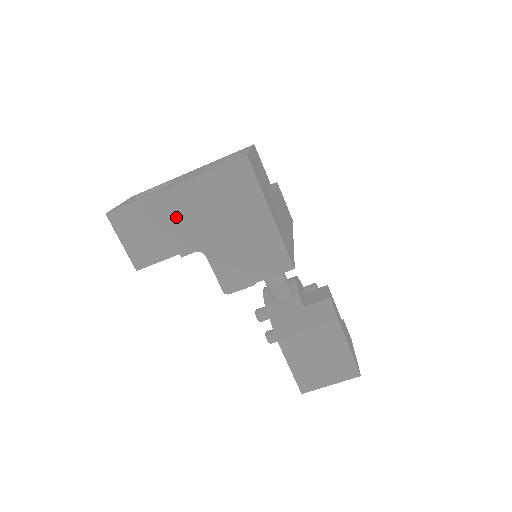
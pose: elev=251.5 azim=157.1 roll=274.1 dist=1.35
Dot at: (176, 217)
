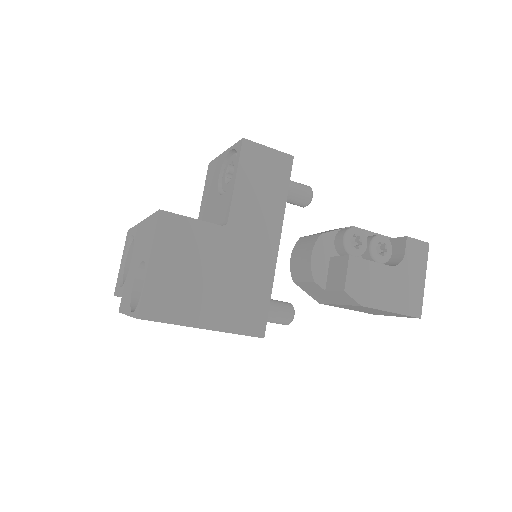
Dot at: occluded
